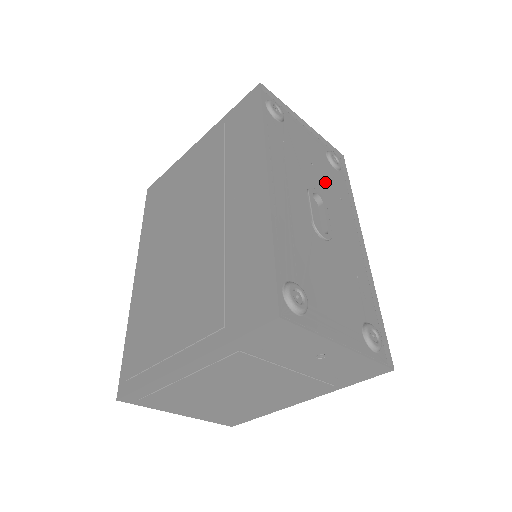
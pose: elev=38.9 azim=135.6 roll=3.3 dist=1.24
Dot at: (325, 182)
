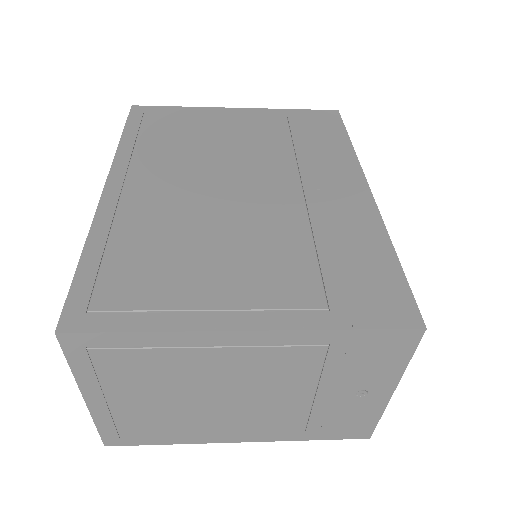
Dot at: occluded
